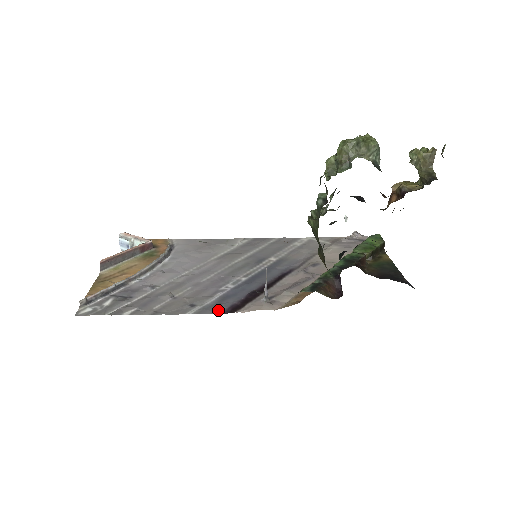
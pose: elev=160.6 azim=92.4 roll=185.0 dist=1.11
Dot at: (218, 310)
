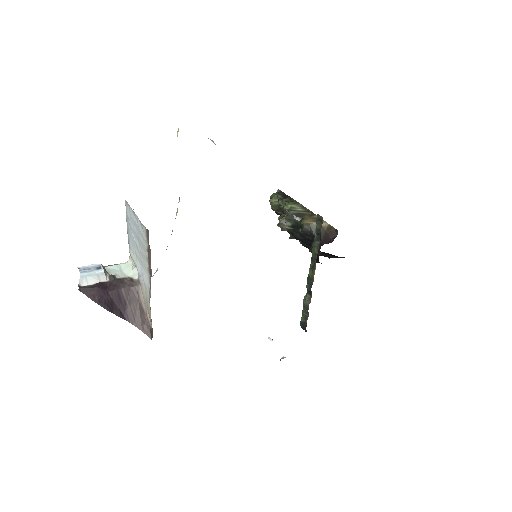
Dot at: occluded
